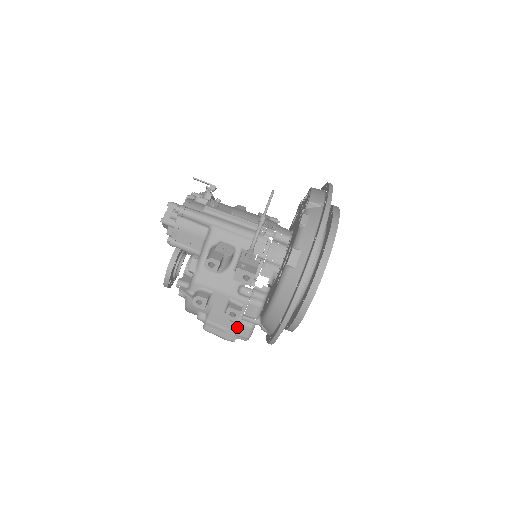
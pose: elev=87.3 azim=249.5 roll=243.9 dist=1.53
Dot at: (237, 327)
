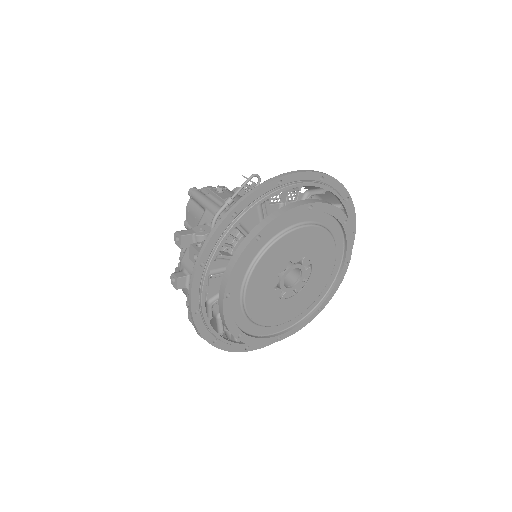
Dot at: occluded
